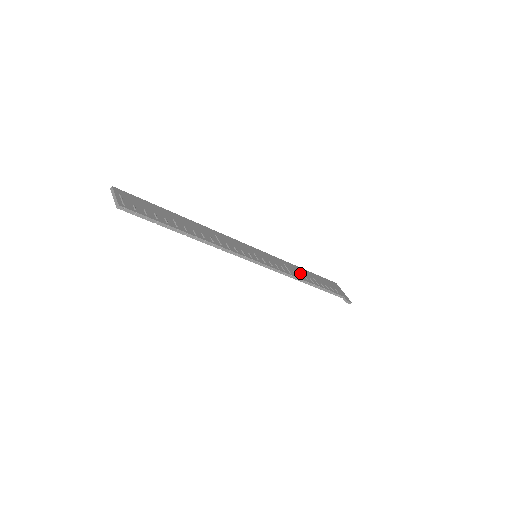
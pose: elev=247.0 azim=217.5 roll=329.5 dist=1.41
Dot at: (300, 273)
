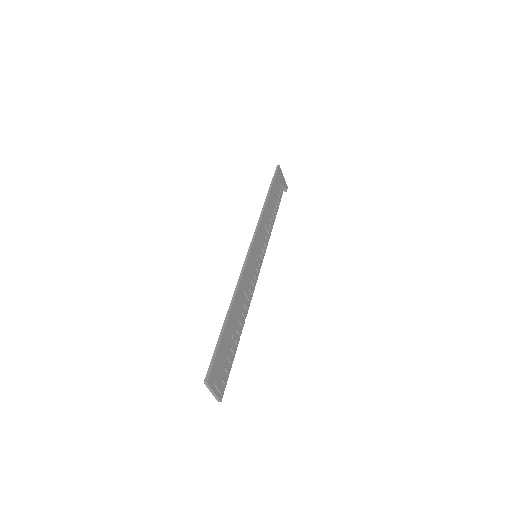
Dot at: (270, 215)
